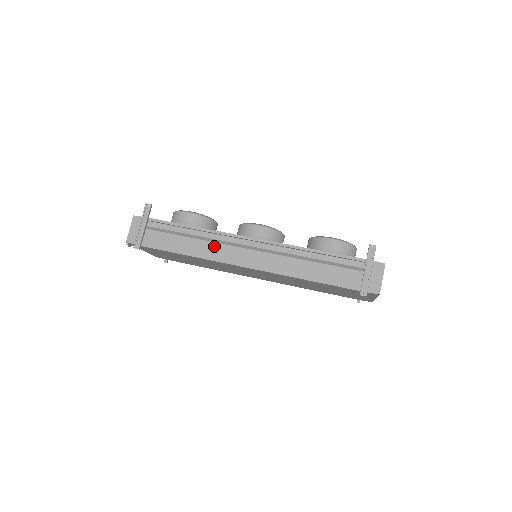
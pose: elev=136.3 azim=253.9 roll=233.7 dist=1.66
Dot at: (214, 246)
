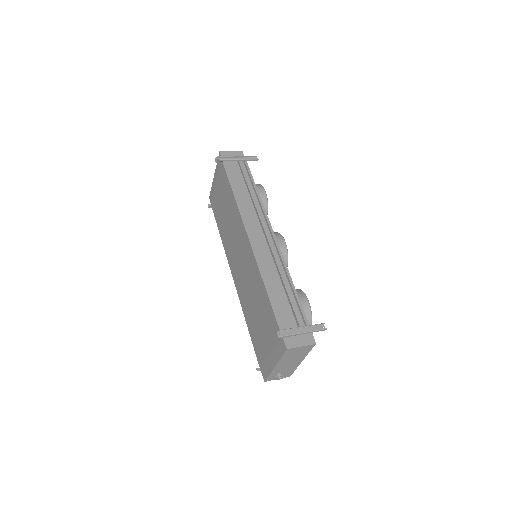
Dot at: (252, 209)
